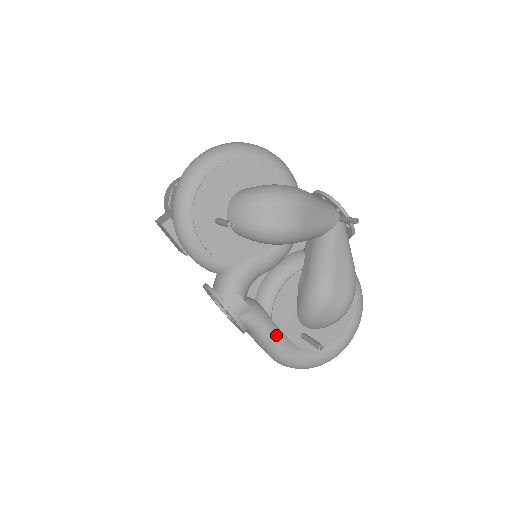
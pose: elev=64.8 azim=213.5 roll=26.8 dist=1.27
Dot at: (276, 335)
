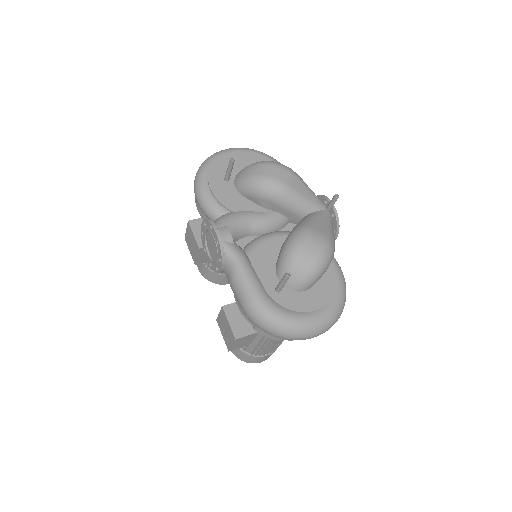
Dot at: (251, 273)
